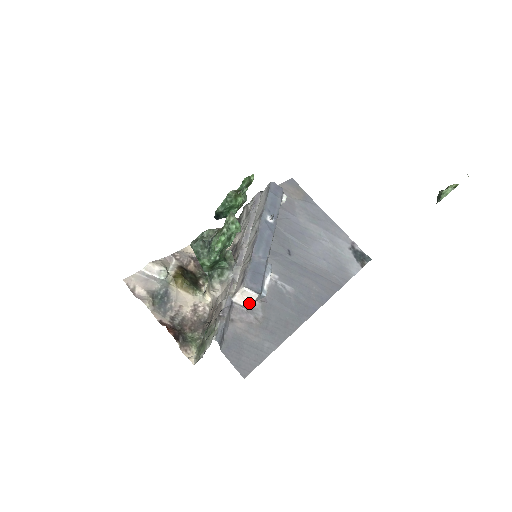
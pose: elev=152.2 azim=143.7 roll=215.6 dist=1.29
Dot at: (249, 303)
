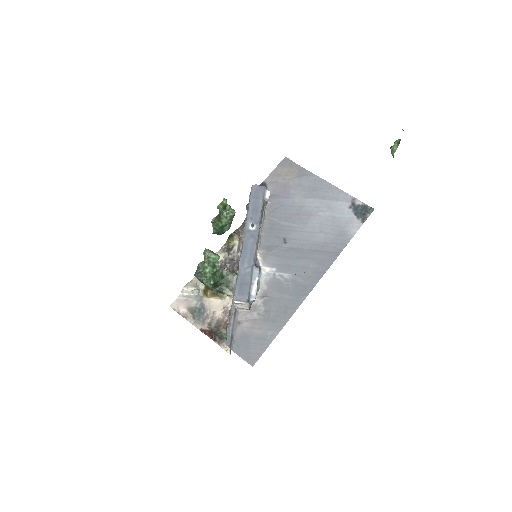
Dot at: (247, 307)
